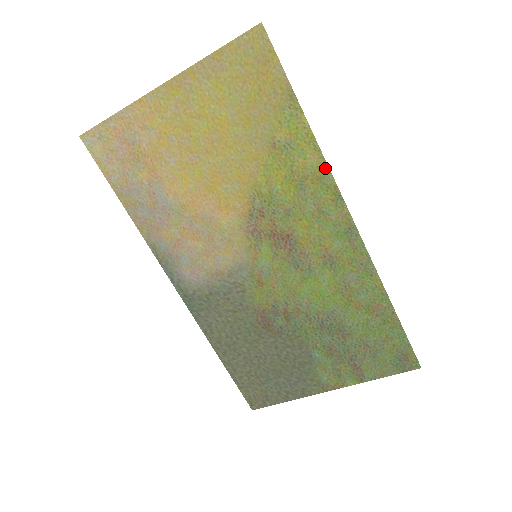
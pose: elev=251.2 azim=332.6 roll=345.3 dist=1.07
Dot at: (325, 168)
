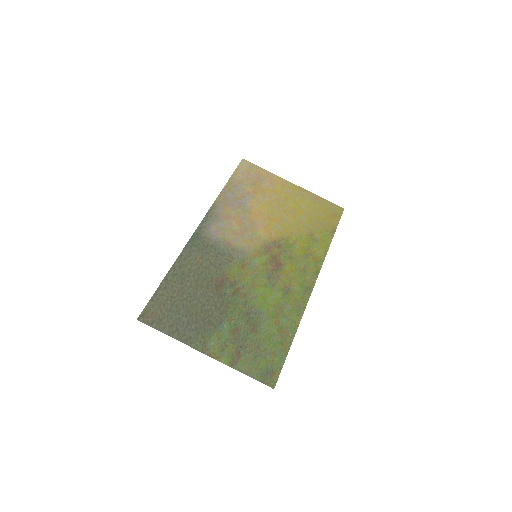
Dot at: (322, 260)
